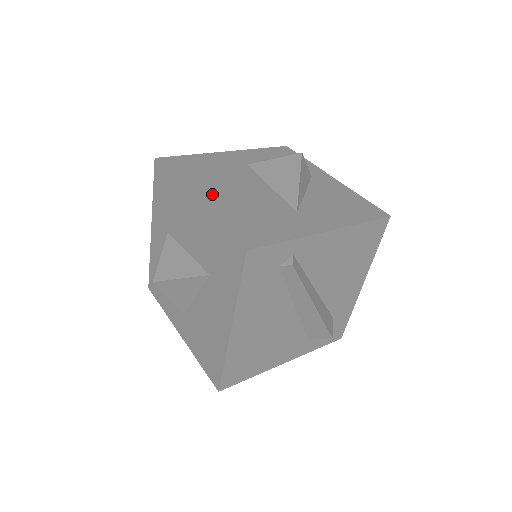
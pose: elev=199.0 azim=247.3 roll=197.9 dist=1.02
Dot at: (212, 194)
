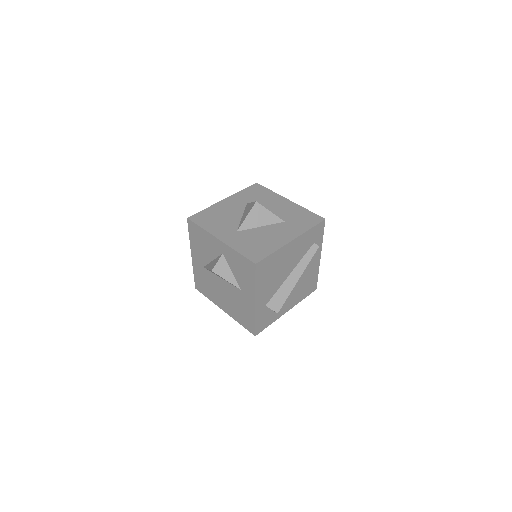
Dot at: occluded
